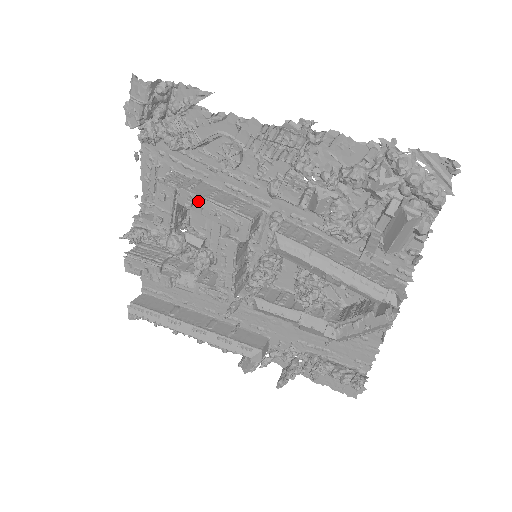
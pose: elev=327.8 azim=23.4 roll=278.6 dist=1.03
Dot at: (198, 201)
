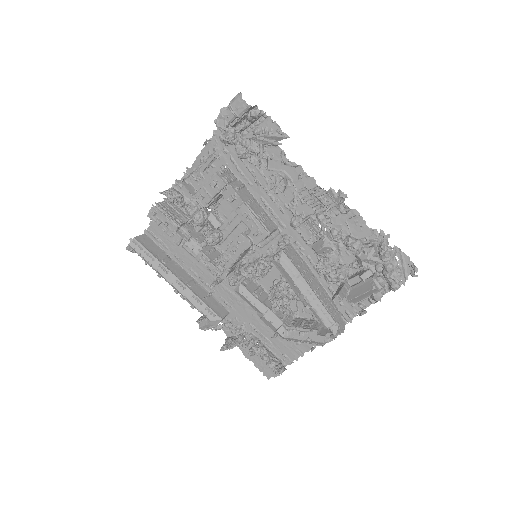
Dot at: (238, 201)
